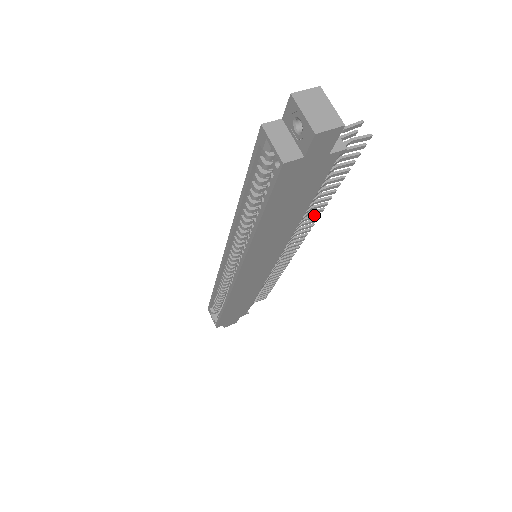
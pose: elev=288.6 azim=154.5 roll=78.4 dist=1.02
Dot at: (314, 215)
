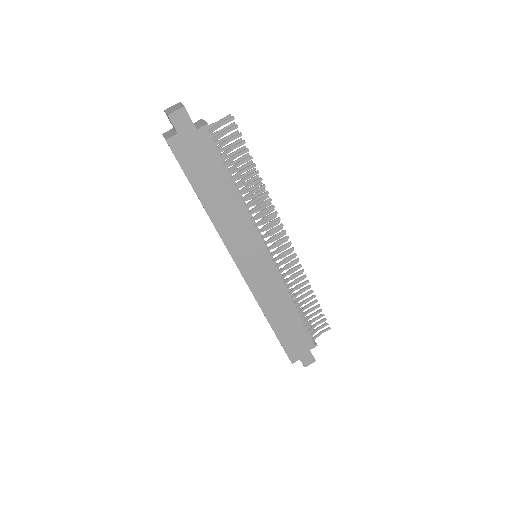
Dot at: (265, 200)
